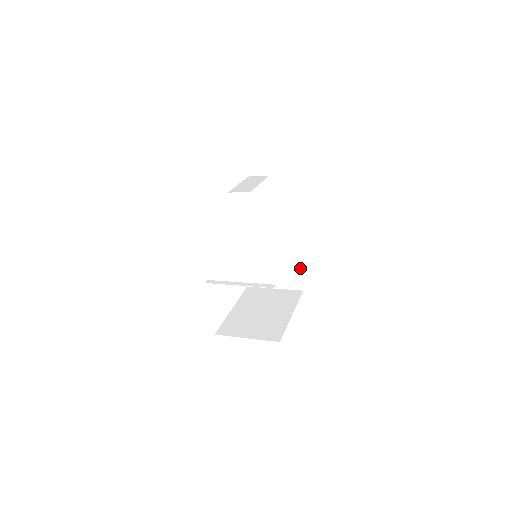
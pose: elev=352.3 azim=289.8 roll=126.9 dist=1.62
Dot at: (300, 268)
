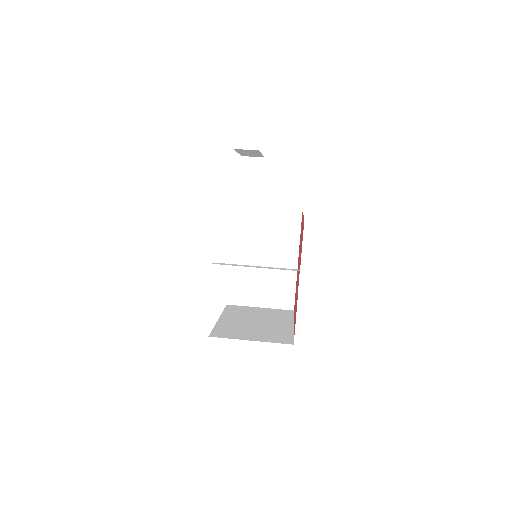
Dot at: (294, 282)
